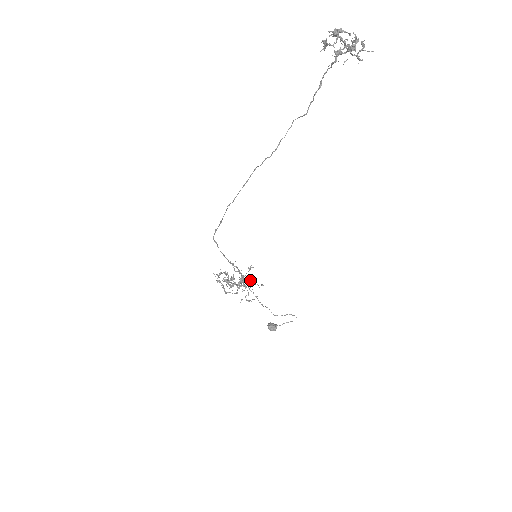
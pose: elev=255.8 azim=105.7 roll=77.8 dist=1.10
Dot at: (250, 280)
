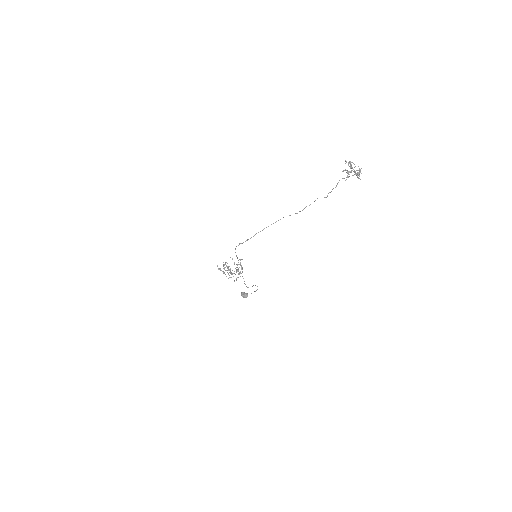
Dot at: occluded
